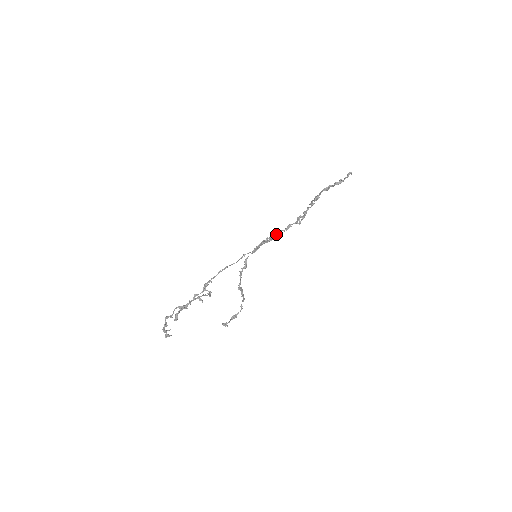
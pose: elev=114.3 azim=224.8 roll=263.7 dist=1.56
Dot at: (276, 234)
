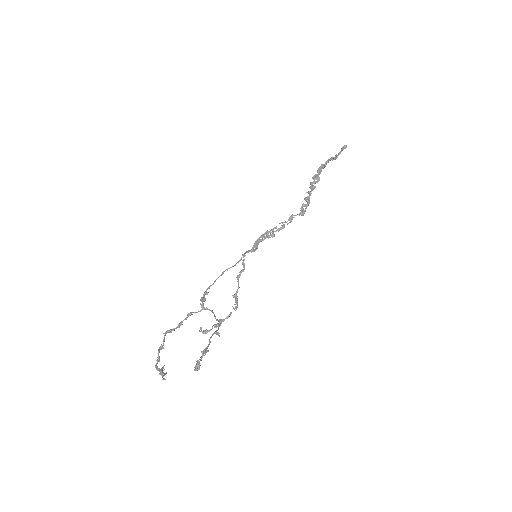
Dot at: (278, 228)
